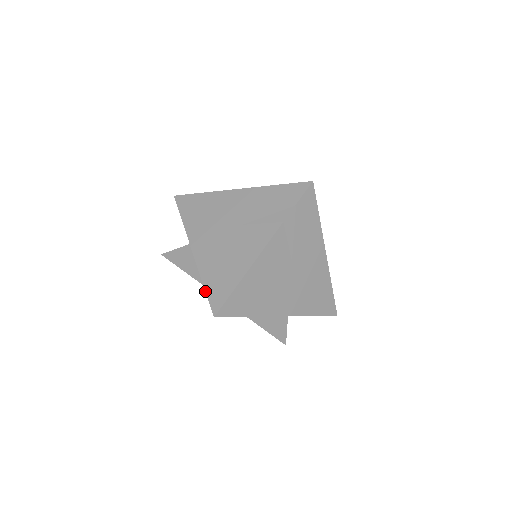
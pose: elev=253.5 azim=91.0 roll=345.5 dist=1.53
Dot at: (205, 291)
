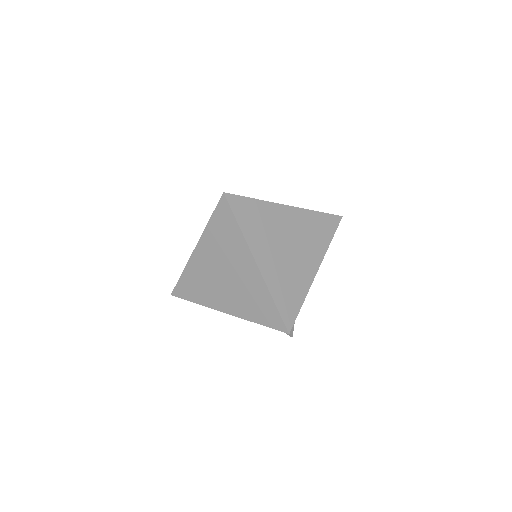
Dot at: occluded
